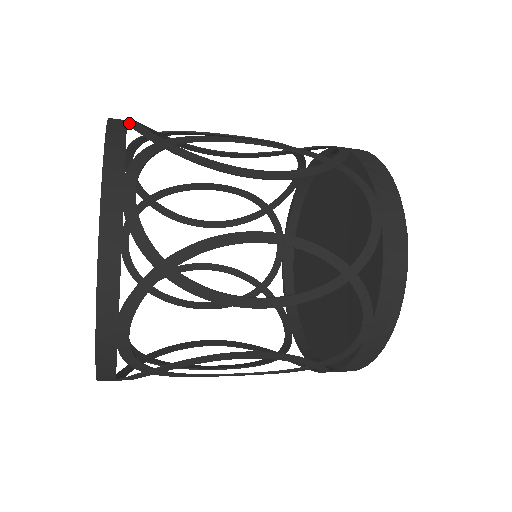
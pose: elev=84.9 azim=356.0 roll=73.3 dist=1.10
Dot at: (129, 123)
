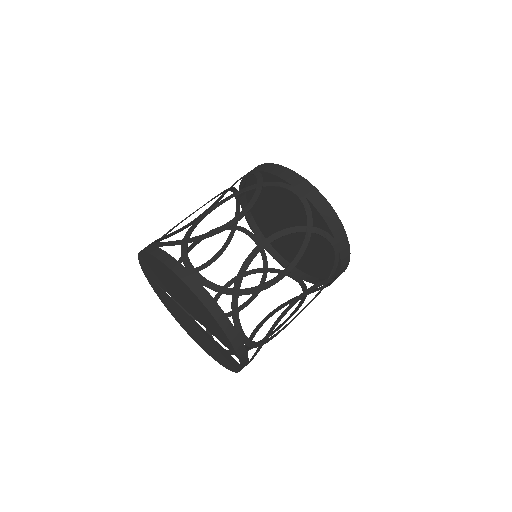
Dot at: (204, 285)
